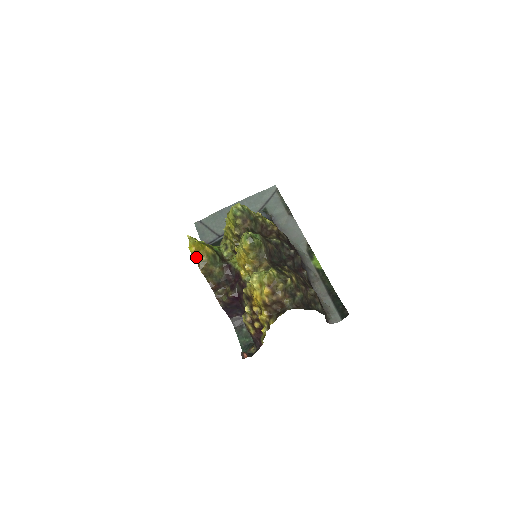
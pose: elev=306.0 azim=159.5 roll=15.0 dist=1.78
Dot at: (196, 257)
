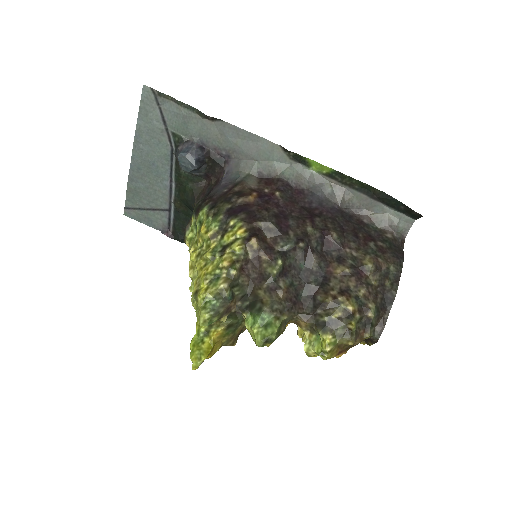
Dot at: occluded
